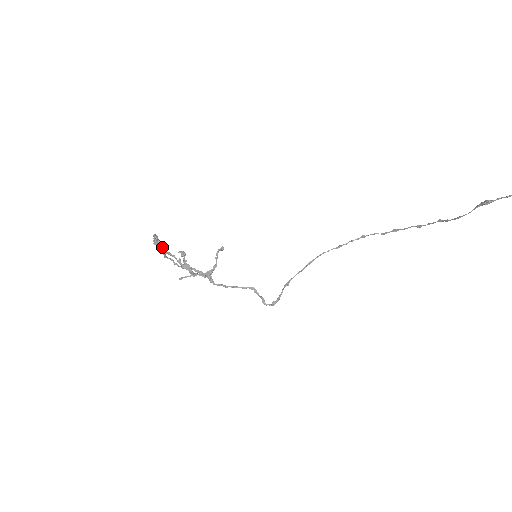
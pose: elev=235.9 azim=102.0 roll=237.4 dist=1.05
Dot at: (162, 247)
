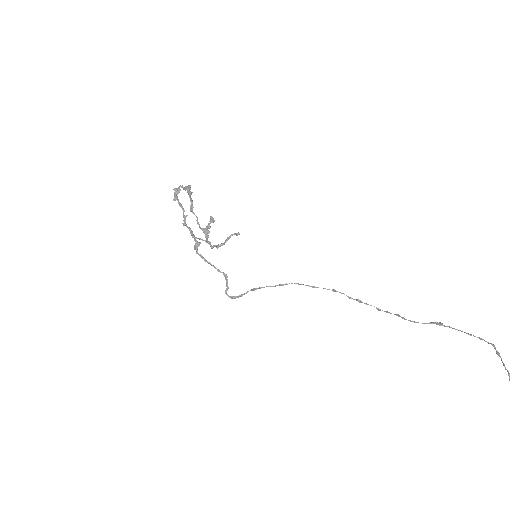
Dot at: occluded
